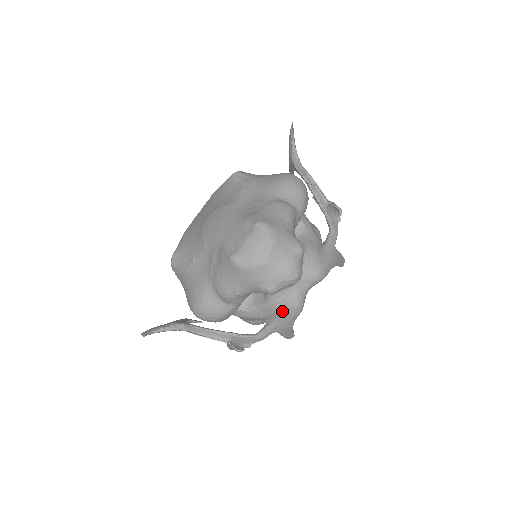
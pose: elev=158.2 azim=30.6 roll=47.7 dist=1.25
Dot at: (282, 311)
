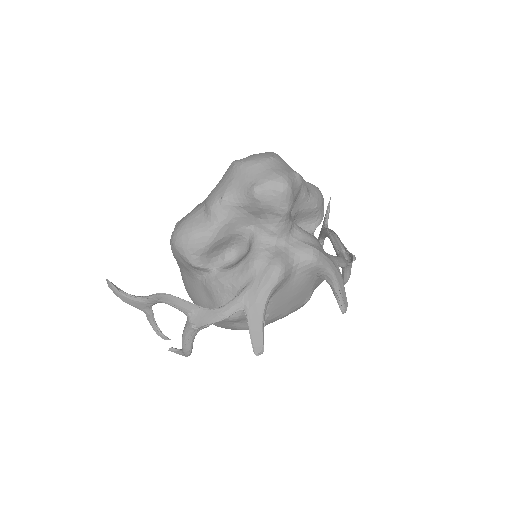
Dot at: (260, 268)
